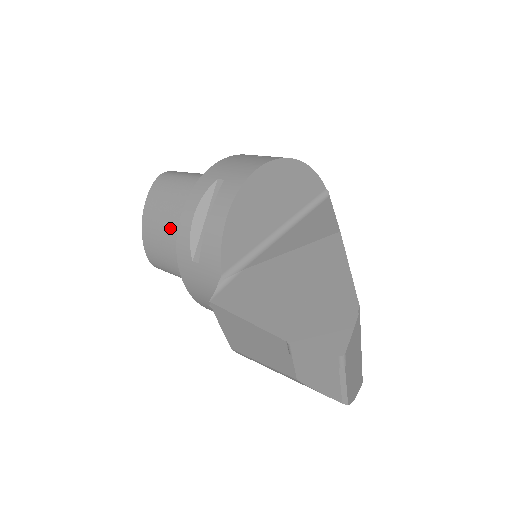
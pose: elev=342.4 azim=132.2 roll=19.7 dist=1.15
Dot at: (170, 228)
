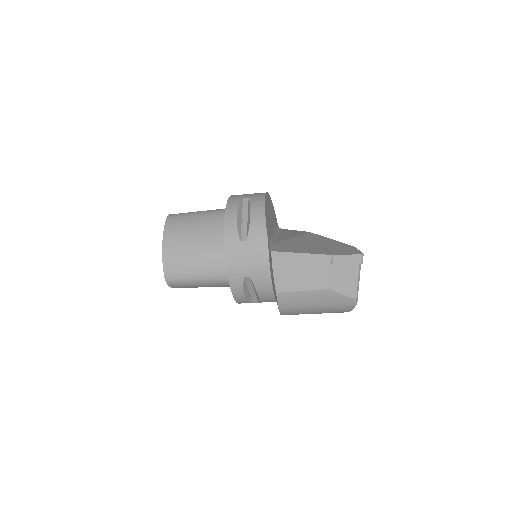
Dot at: (197, 239)
